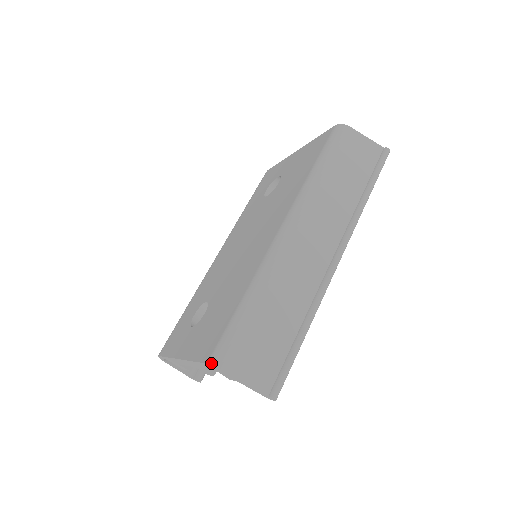
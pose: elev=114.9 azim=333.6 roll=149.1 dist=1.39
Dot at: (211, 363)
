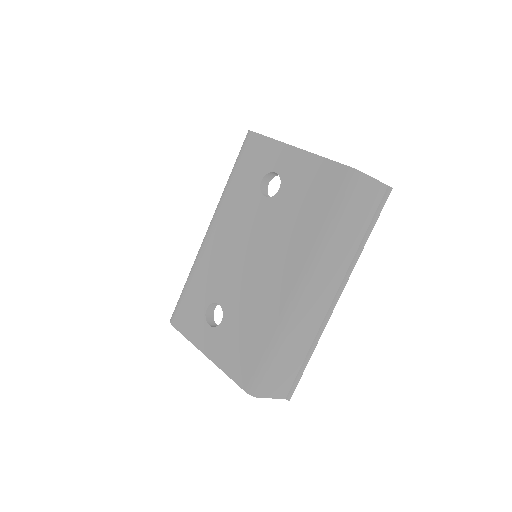
Dot at: (250, 394)
